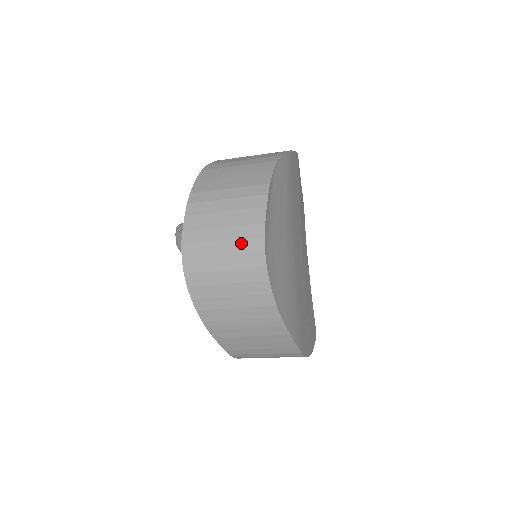
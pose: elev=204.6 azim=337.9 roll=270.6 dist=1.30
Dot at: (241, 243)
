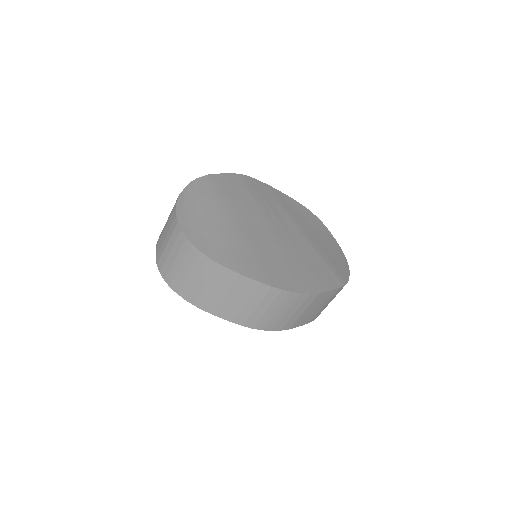
Dot at: (172, 237)
